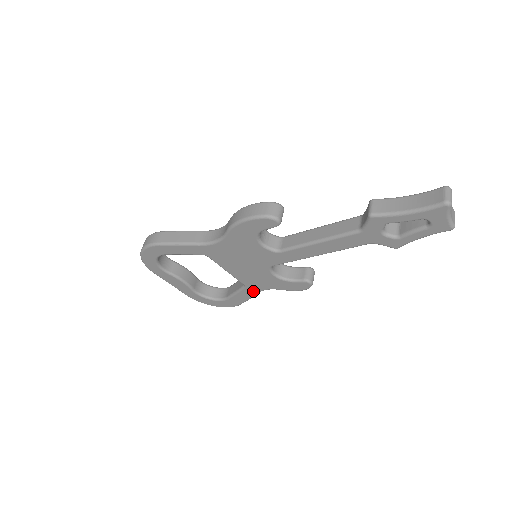
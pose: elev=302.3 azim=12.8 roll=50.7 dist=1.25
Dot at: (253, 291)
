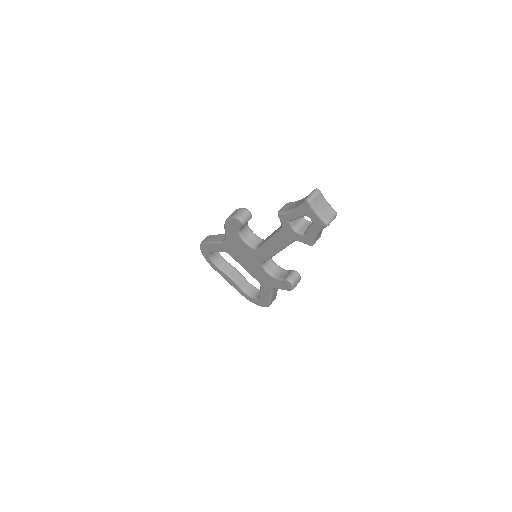
Dot at: (267, 290)
